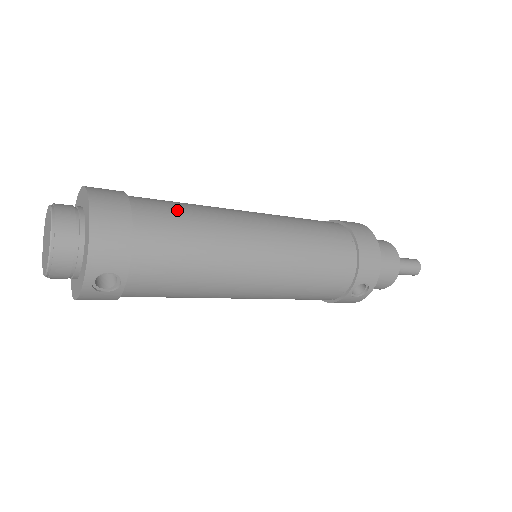
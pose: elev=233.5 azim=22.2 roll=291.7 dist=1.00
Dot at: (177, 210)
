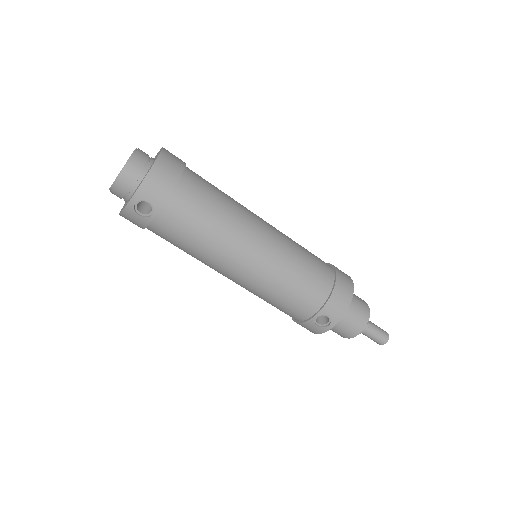
Dot at: (213, 190)
